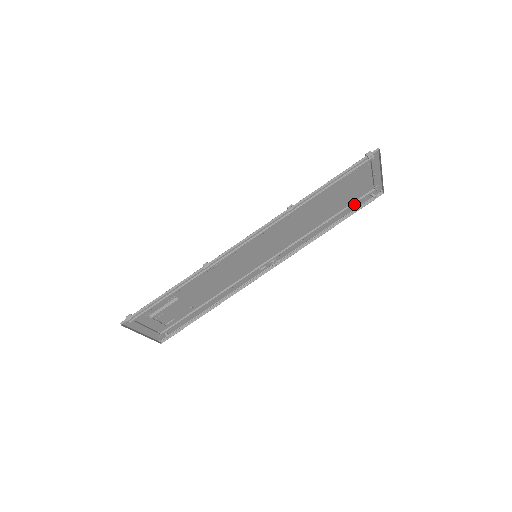
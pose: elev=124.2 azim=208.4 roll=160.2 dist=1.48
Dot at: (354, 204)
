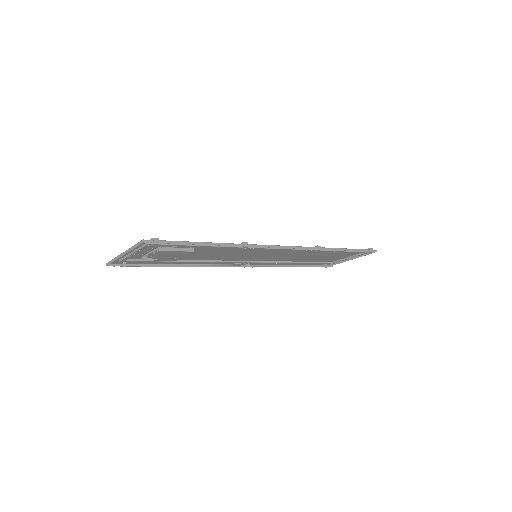
Dot at: (317, 263)
